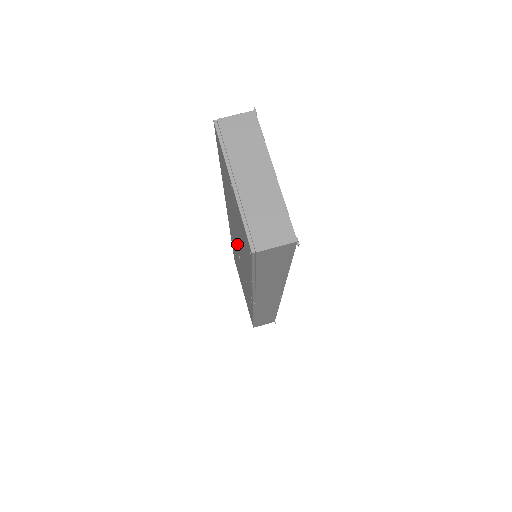
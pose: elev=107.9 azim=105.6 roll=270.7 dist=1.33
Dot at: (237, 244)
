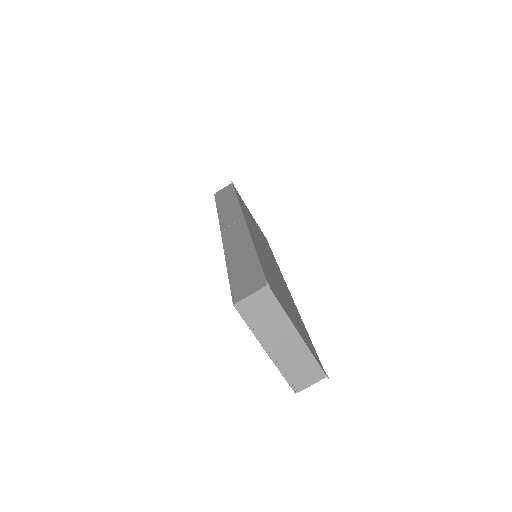
Dot at: occluded
